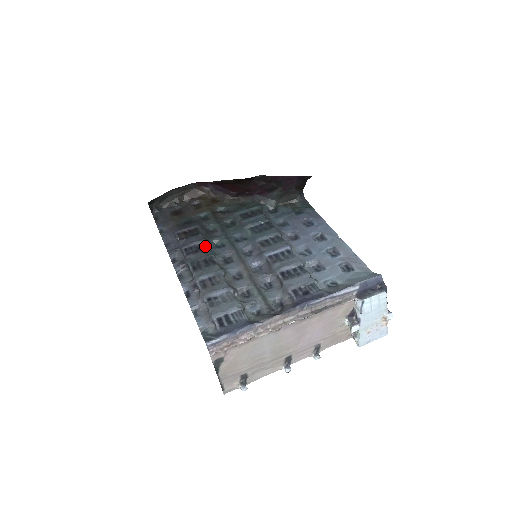
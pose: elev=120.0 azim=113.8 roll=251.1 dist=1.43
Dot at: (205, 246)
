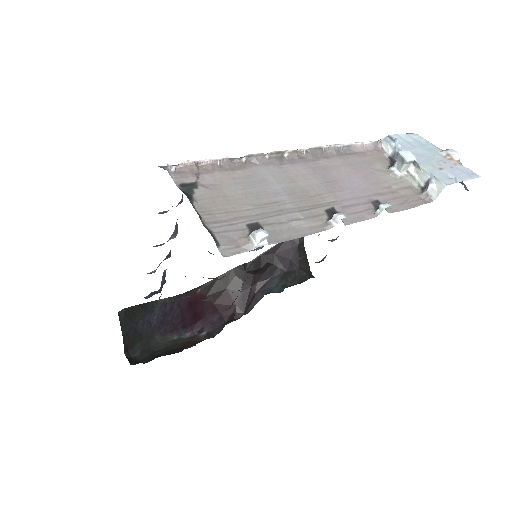
Dot at: occluded
